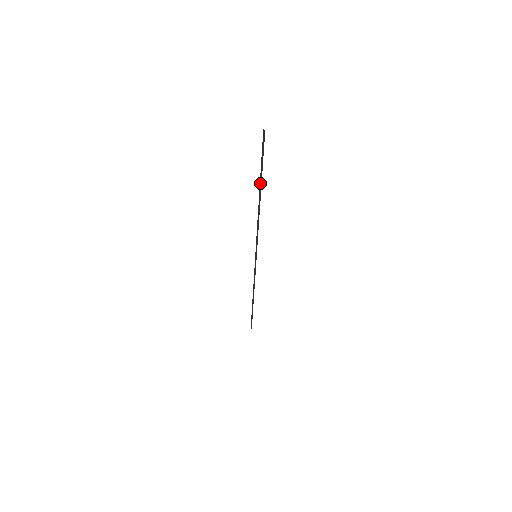
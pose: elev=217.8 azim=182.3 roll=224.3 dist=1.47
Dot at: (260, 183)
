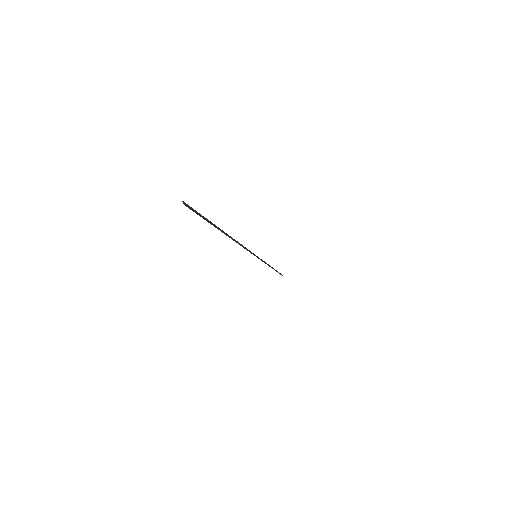
Dot at: (219, 228)
